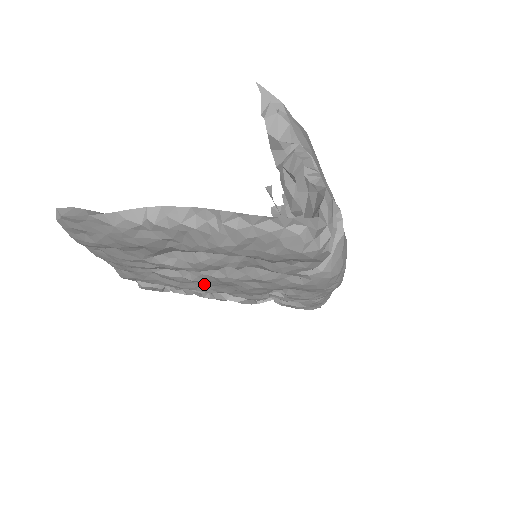
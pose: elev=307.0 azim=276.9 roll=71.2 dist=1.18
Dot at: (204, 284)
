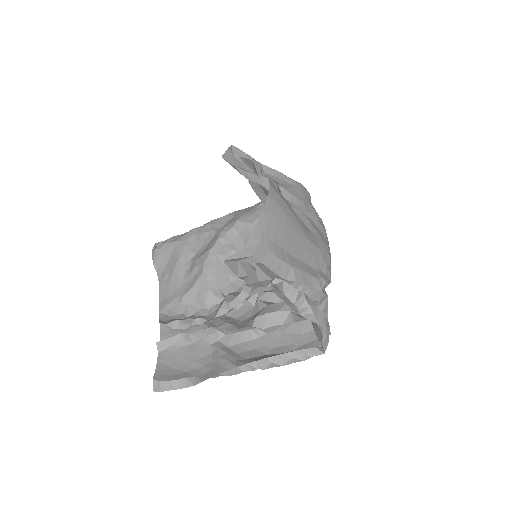
Dot at: occluded
